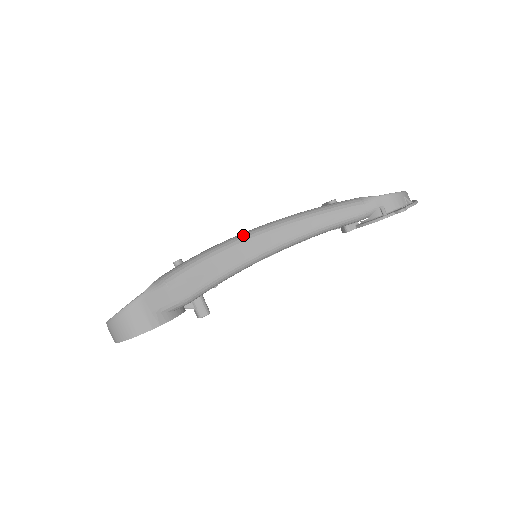
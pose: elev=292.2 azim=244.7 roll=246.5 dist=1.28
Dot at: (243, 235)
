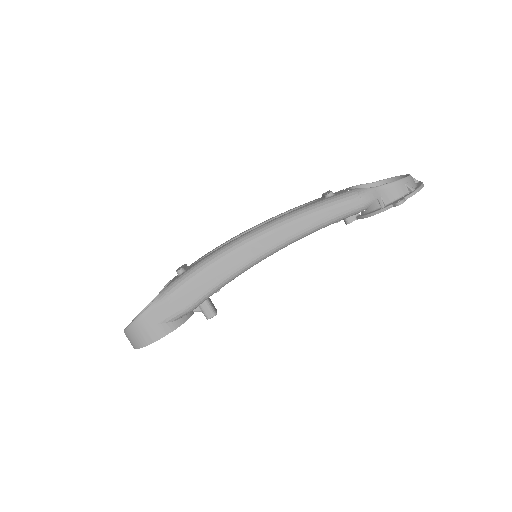
Dot at: (238, 241)
